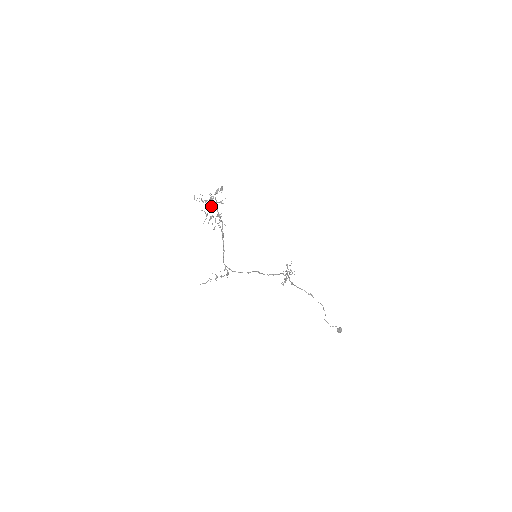
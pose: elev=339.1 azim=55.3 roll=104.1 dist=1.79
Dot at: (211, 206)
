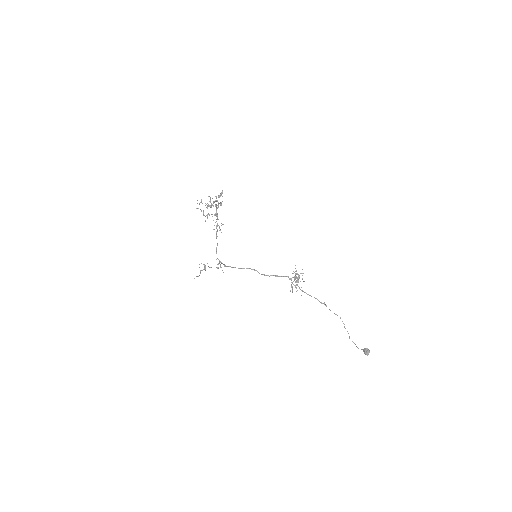
Dot at: occluded
